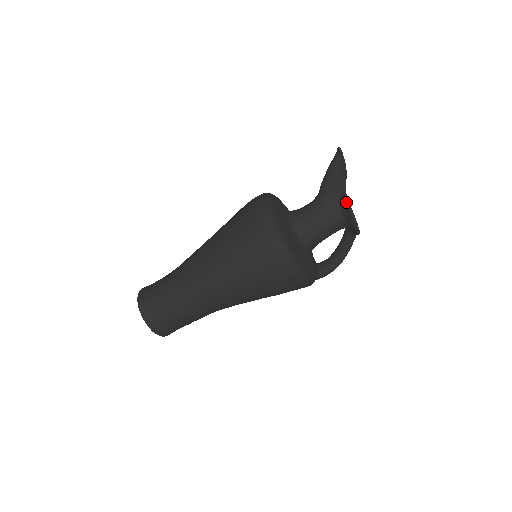
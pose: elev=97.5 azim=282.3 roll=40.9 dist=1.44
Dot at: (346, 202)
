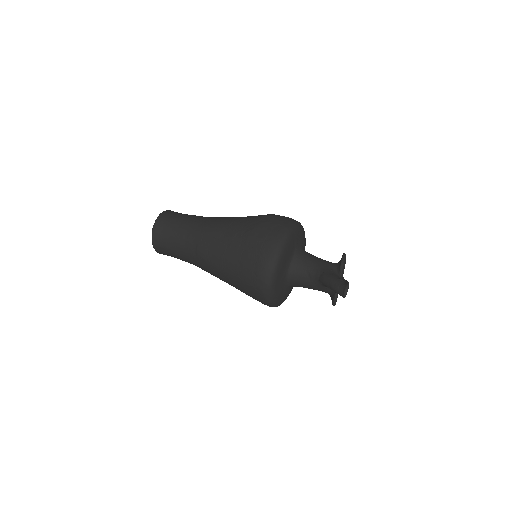
Dot at: (334, 300)
